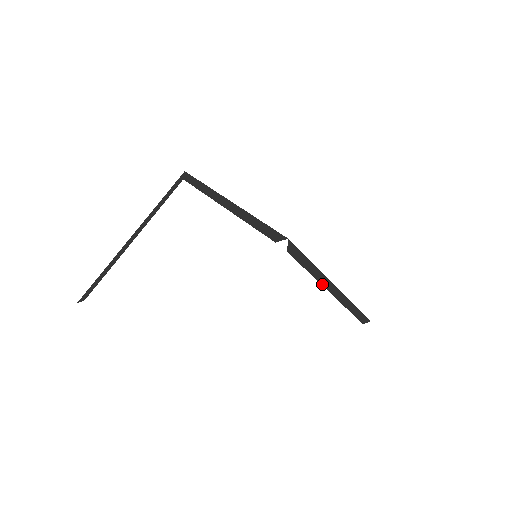
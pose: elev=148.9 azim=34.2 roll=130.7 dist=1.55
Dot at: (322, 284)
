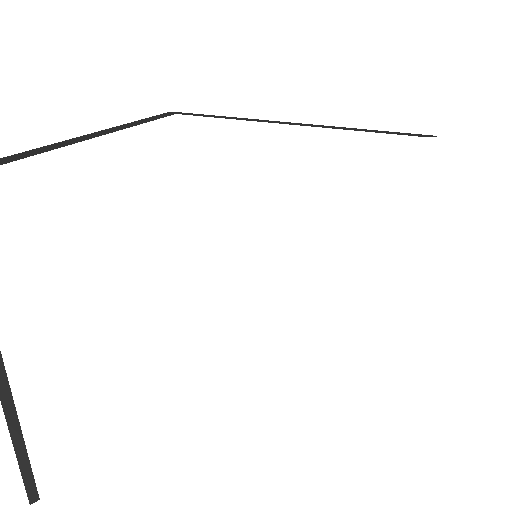
Dot at: occluded
